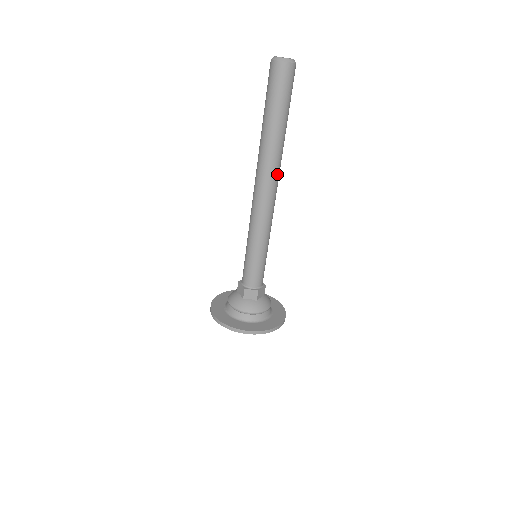
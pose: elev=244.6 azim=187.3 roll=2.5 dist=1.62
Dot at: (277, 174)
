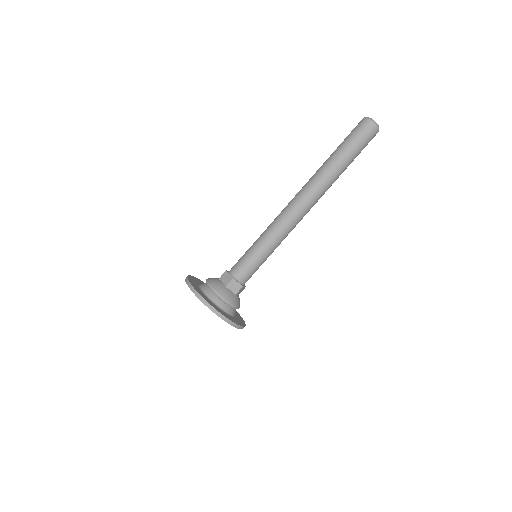
Dot at: (318, 199)
